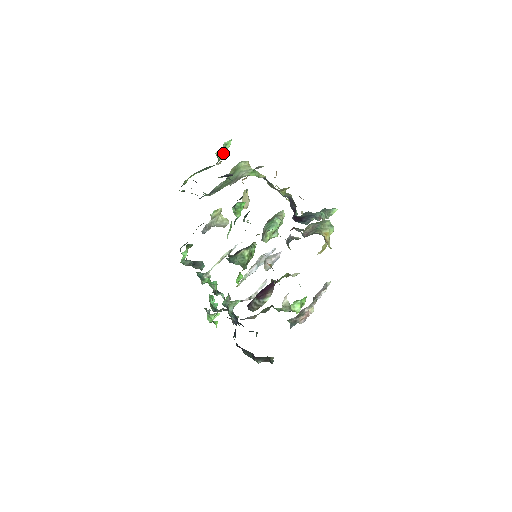
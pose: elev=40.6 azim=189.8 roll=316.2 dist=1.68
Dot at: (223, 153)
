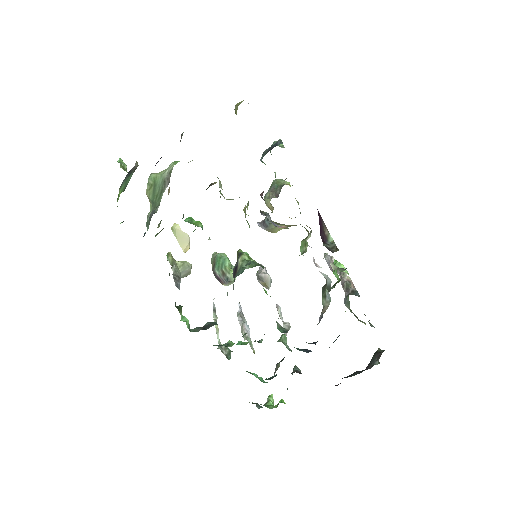
Dot at: occluded
